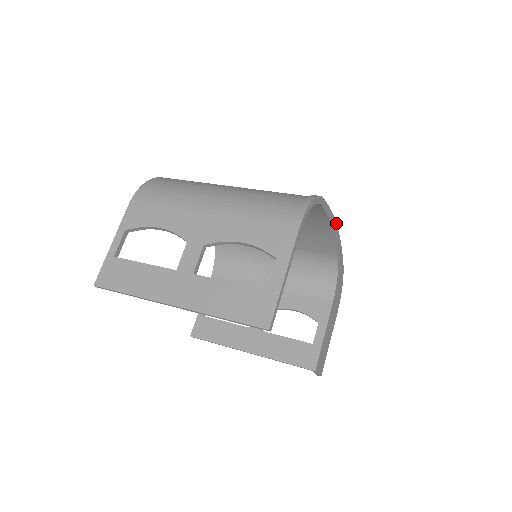
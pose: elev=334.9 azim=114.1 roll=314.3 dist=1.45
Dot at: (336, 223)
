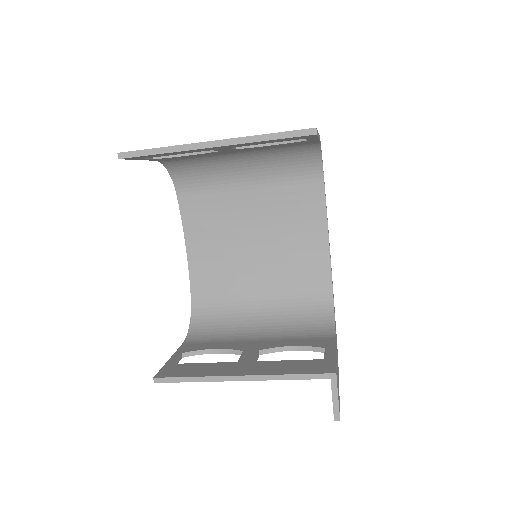
Dot at: occluded
